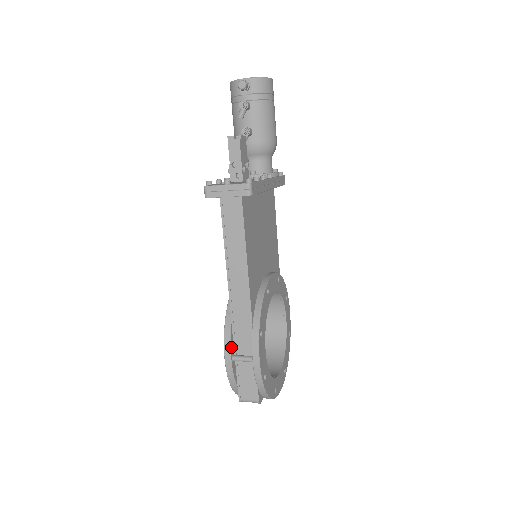
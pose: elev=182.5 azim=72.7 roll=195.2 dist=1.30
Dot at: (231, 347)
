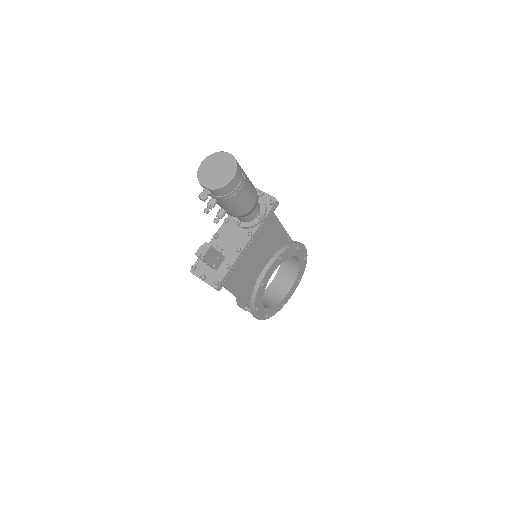
Dot at: (242, 306)
